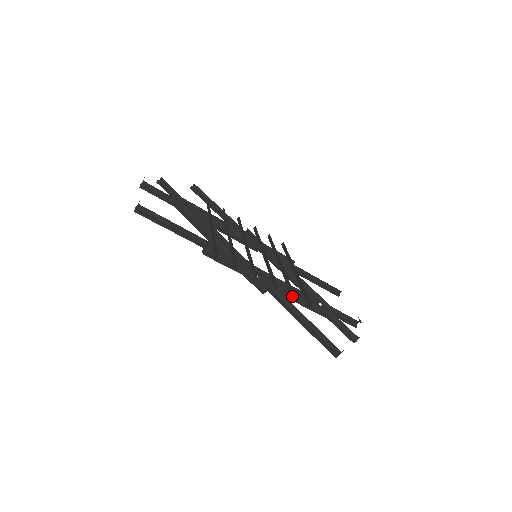
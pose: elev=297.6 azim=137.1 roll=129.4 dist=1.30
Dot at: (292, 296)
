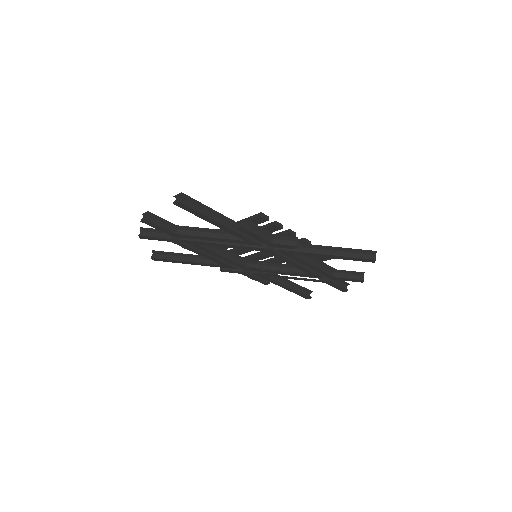
Dot at: (313, 248)
